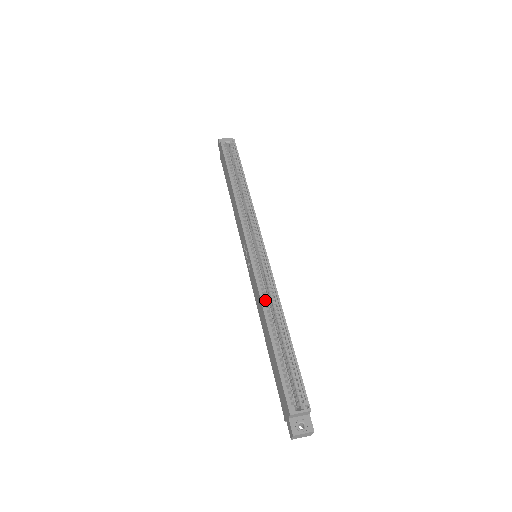
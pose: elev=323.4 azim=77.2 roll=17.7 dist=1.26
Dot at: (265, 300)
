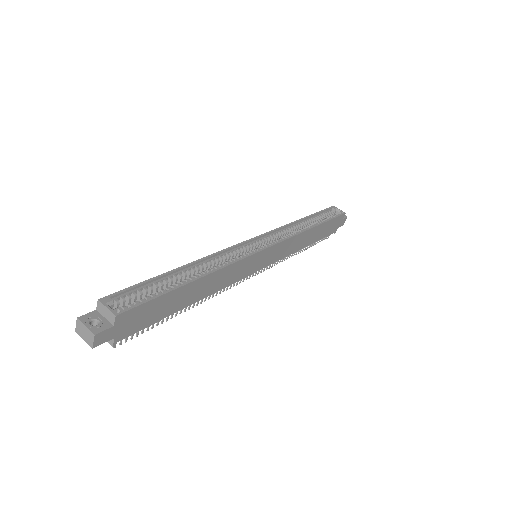
Dot at: (213, 259)
